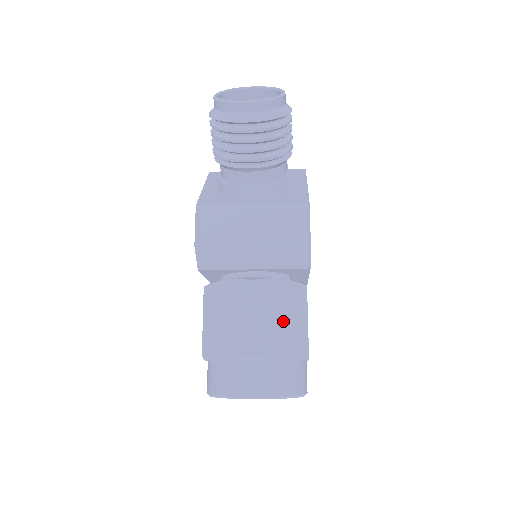
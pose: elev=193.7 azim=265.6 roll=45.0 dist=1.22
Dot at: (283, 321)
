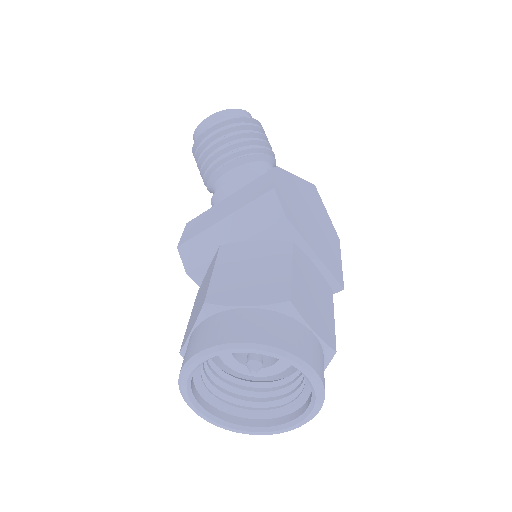
Dot at: (254, 272)
